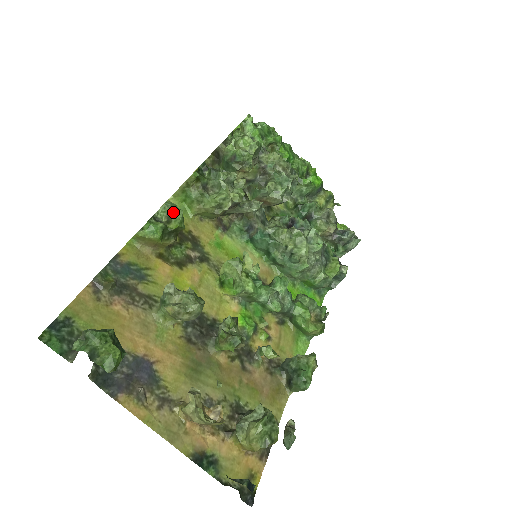
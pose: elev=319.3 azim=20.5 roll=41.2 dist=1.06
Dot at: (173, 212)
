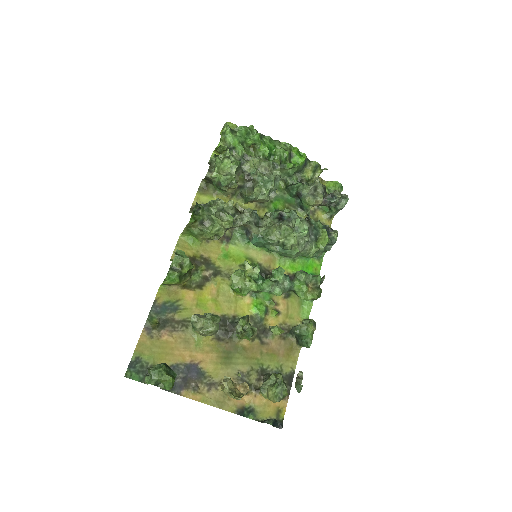
Dot at: (182, 261)
